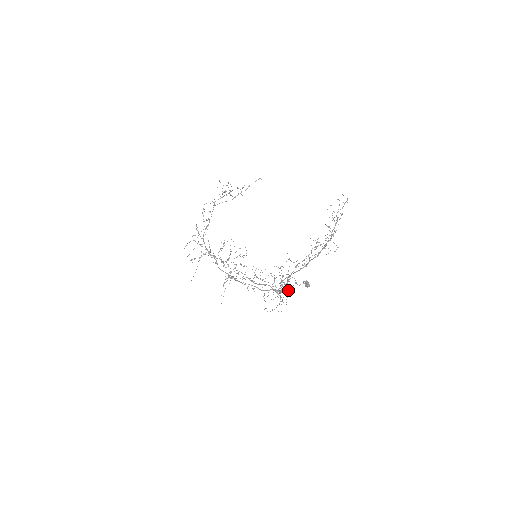
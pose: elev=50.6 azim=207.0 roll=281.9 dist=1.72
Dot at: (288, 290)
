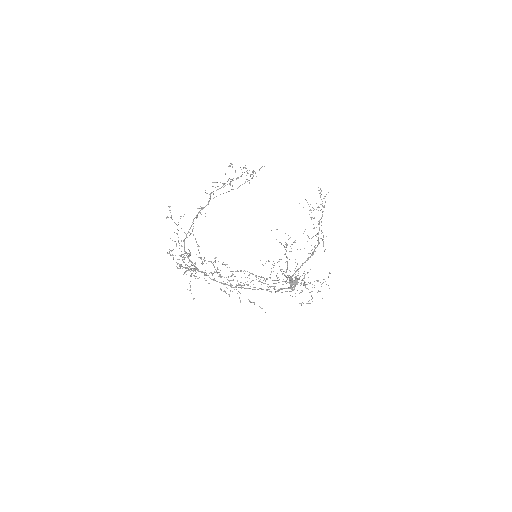
Dot at: occluded
